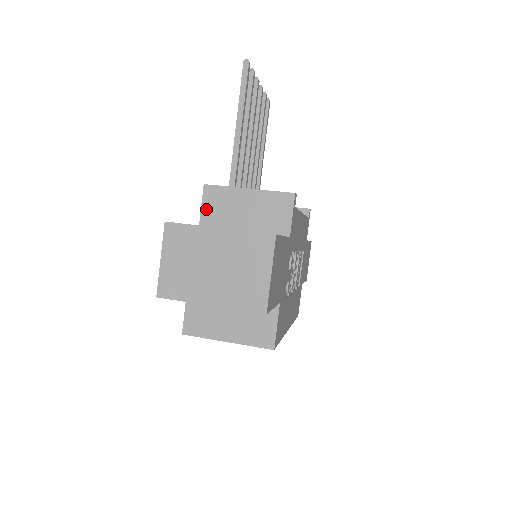
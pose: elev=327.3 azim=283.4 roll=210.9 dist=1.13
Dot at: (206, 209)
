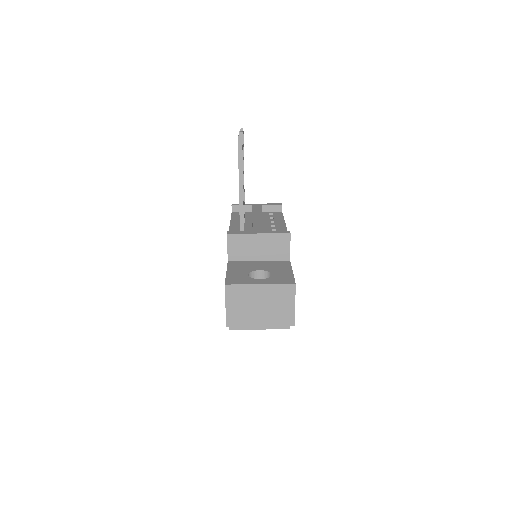
Dot at: (231, 250)
